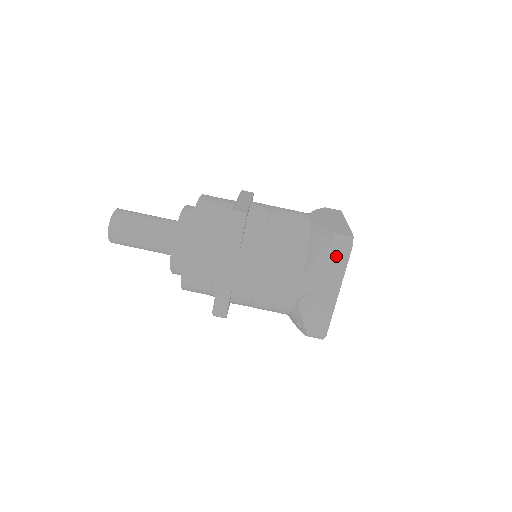
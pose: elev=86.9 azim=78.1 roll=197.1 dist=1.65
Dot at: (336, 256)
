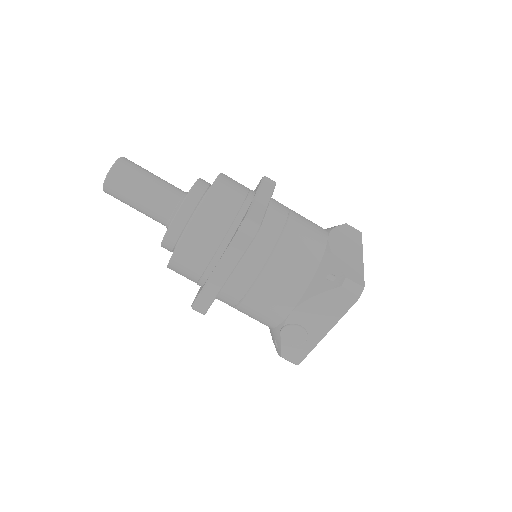
Dot at: (338, 301)
